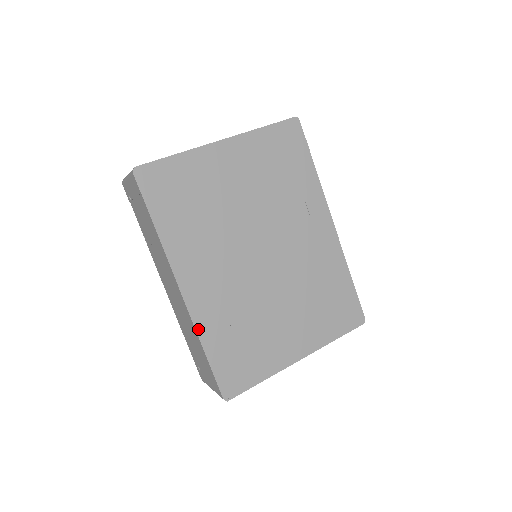
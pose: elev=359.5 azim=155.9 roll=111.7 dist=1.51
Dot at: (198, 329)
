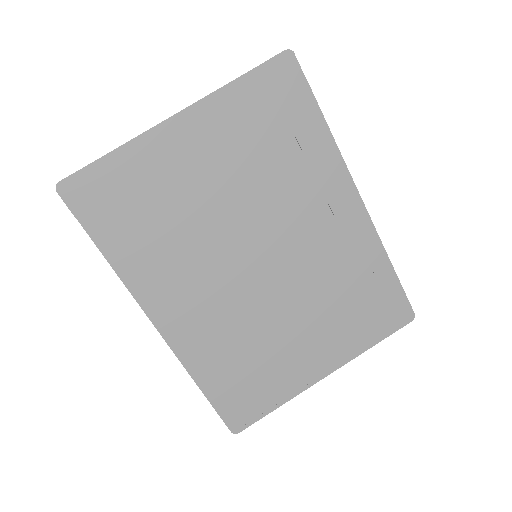
Dot at: (186, 365)
